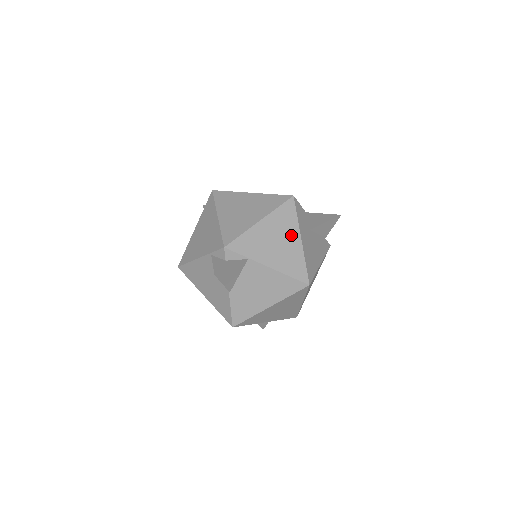
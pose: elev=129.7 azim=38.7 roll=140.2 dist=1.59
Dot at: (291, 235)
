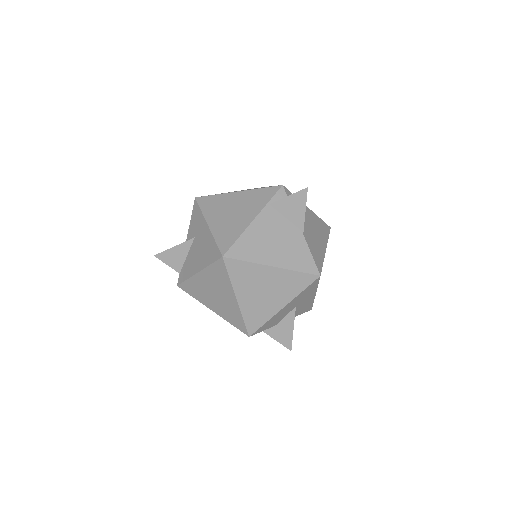
Dot at: occluded
